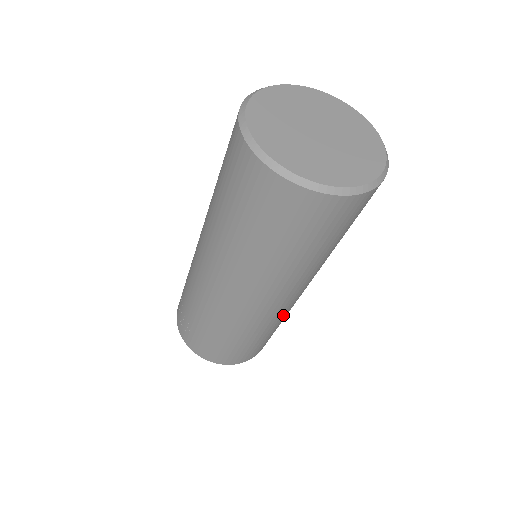
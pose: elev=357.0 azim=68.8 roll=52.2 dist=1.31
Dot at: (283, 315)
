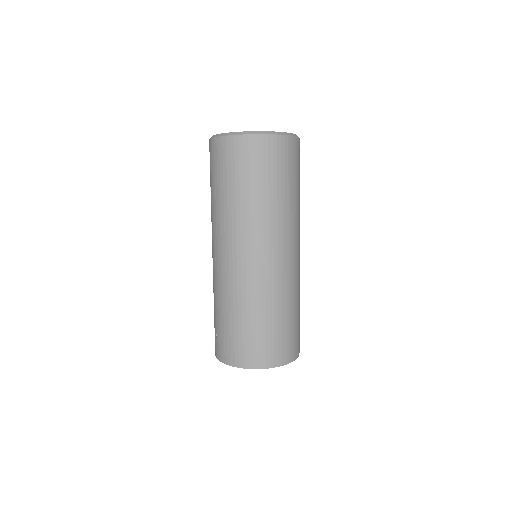
Dot at: (277, 287)
